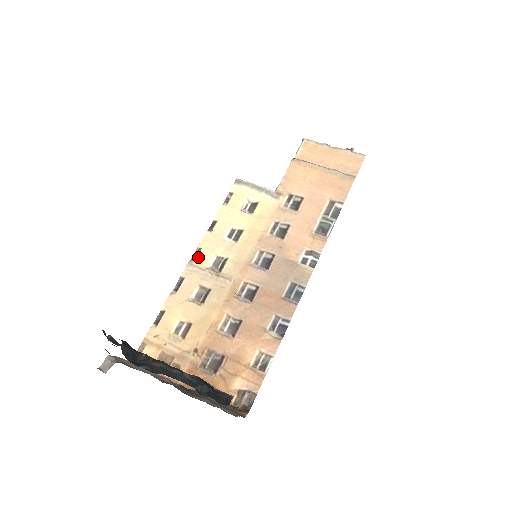
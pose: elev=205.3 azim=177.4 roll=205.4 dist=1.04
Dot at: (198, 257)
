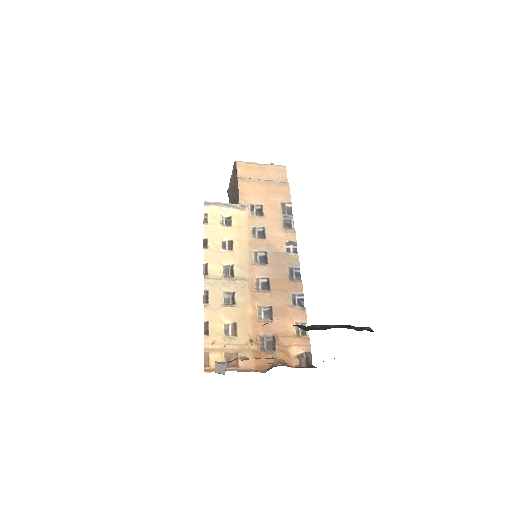
Dot at: (209, 271)
